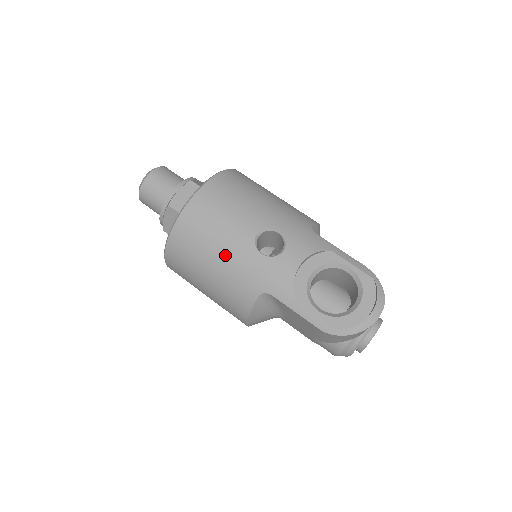
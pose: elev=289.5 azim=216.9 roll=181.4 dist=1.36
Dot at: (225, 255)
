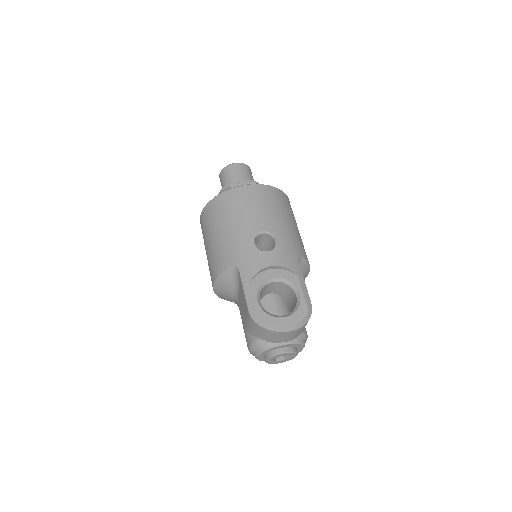
Dot at: (234, 229)
